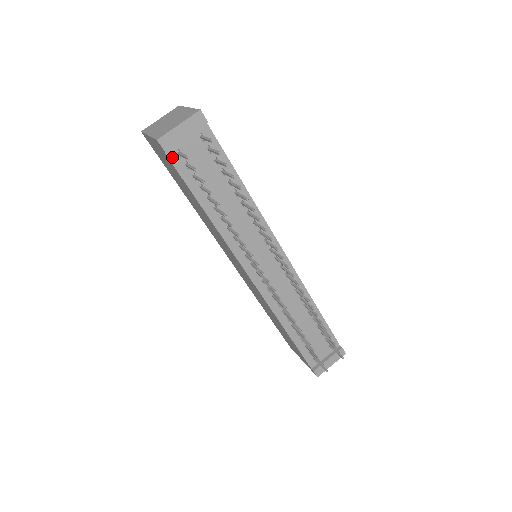
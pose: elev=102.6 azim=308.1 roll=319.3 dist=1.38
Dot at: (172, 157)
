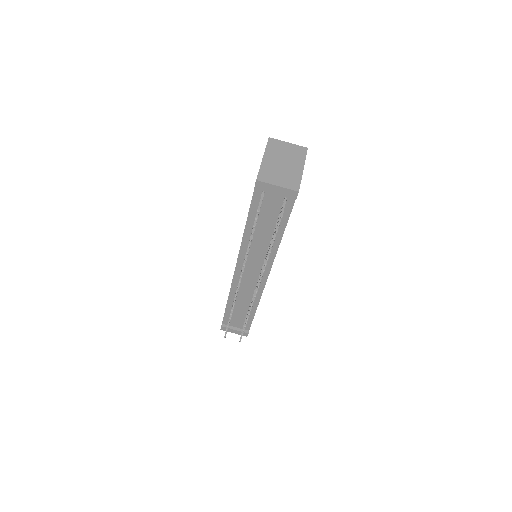
Dot at: (257, 191)
